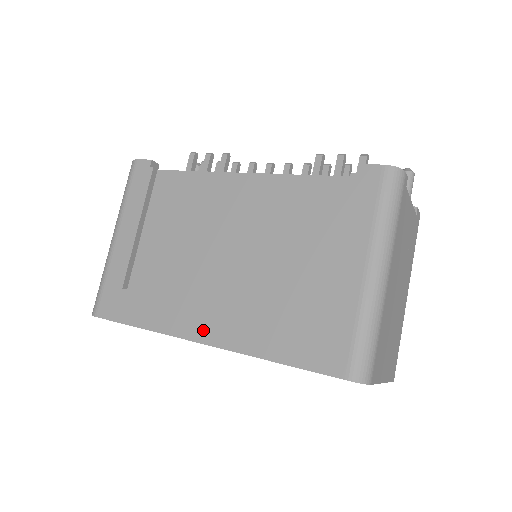
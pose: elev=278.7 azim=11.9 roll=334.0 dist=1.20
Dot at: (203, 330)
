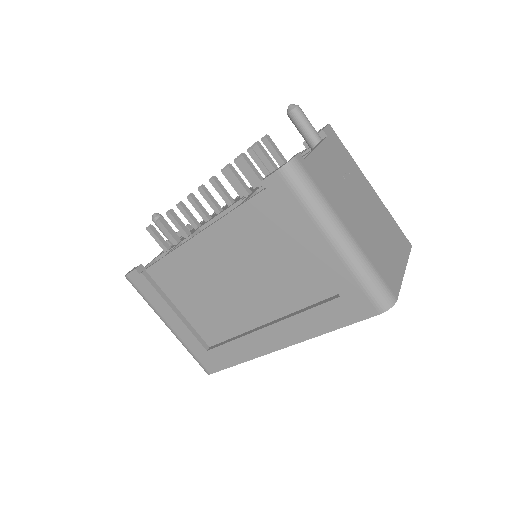
Dot at: (275, 342)
